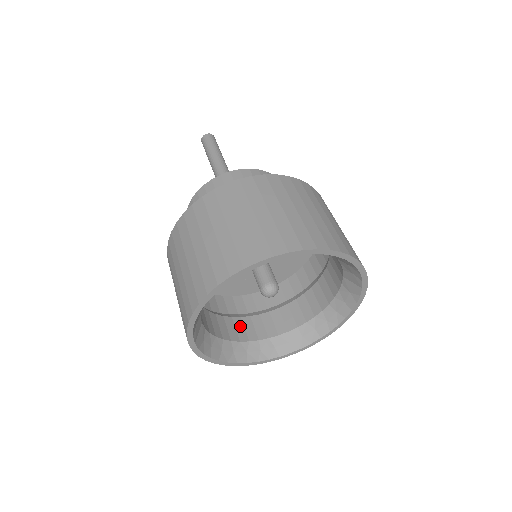
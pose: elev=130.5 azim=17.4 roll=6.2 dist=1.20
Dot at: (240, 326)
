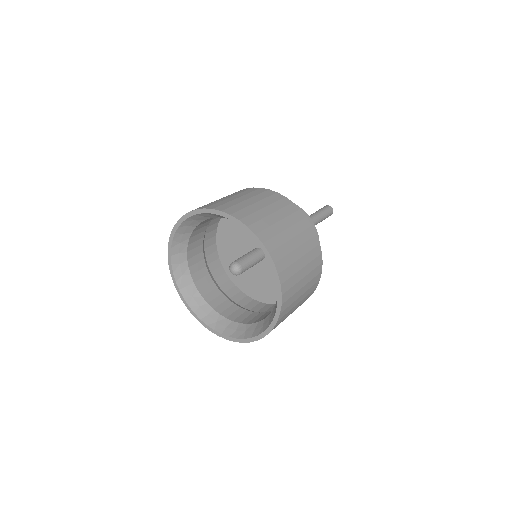
Dot at: (239, 313)
